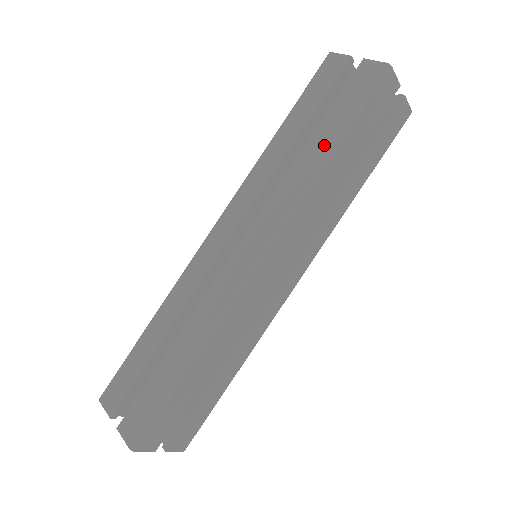
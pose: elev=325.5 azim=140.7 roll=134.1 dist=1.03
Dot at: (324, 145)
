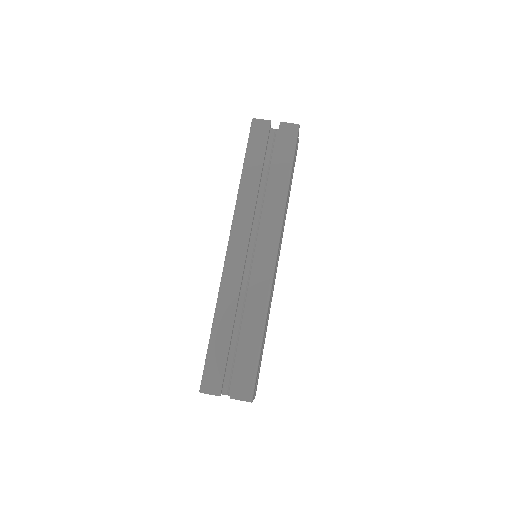
Dot at: (283, 178)
